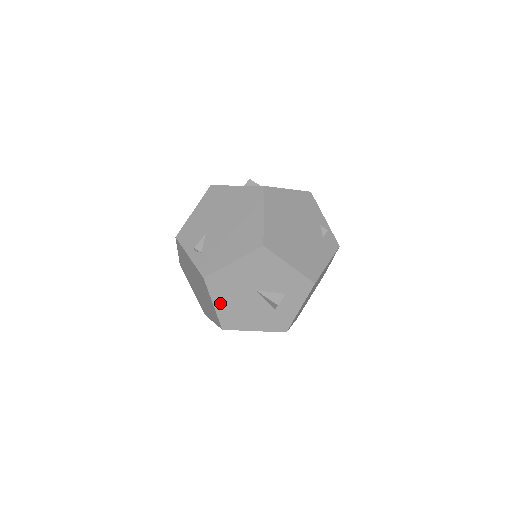
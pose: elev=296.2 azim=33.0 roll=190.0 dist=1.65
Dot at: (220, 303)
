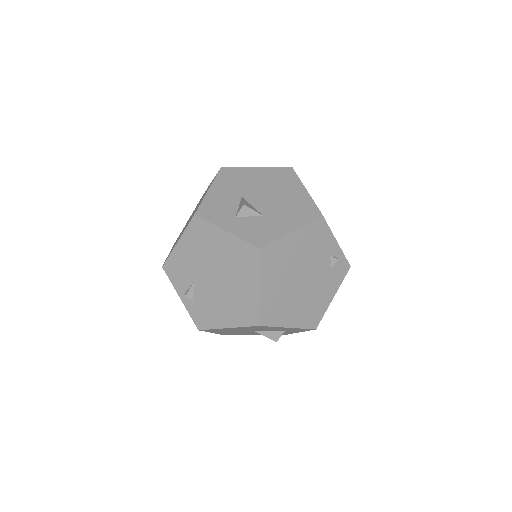
Dot at: (218, 332)
